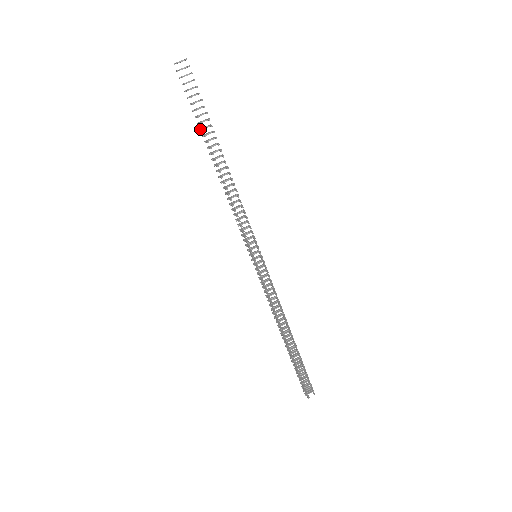
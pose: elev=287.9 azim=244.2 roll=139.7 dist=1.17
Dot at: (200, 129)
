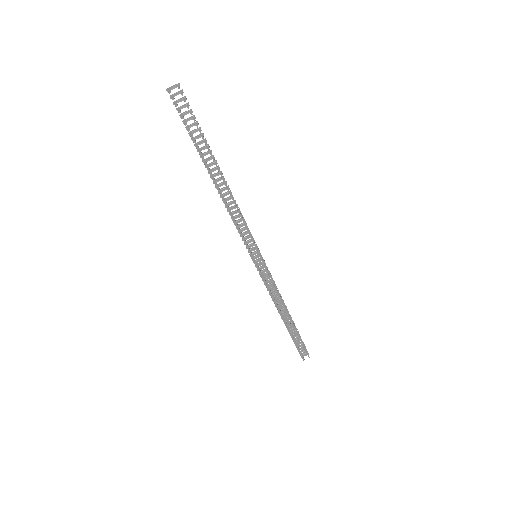
Dot at: (197, 151)
